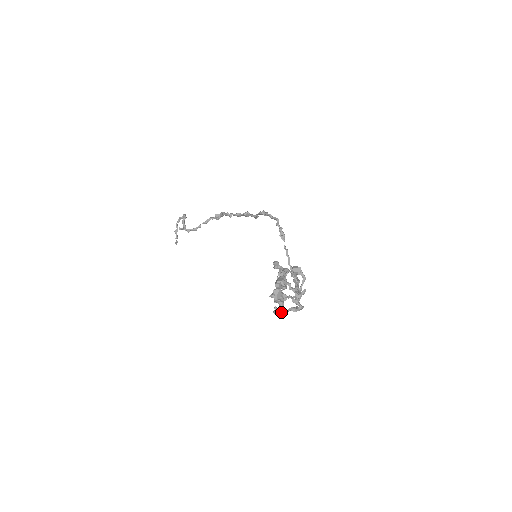
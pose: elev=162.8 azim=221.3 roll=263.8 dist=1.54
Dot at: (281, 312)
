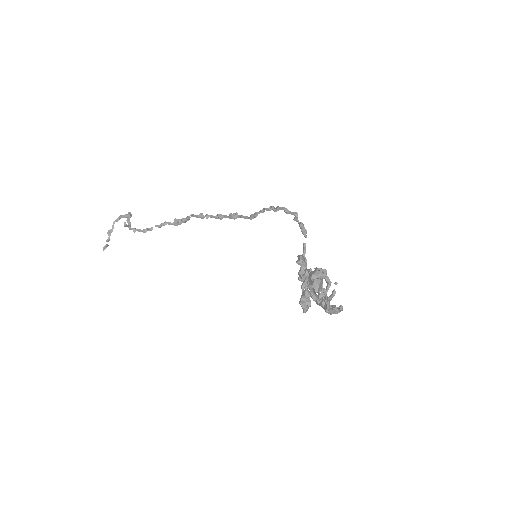
Dot at: occluded
